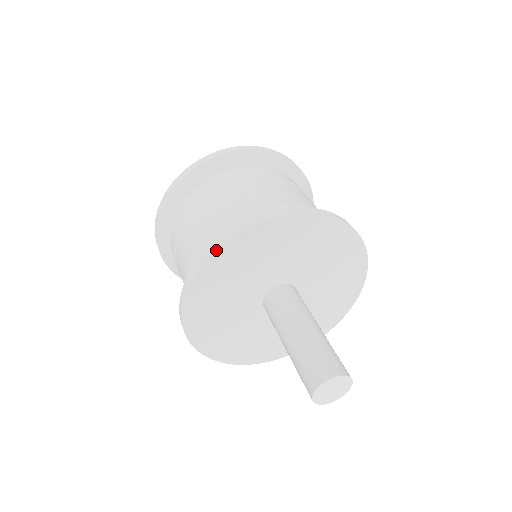
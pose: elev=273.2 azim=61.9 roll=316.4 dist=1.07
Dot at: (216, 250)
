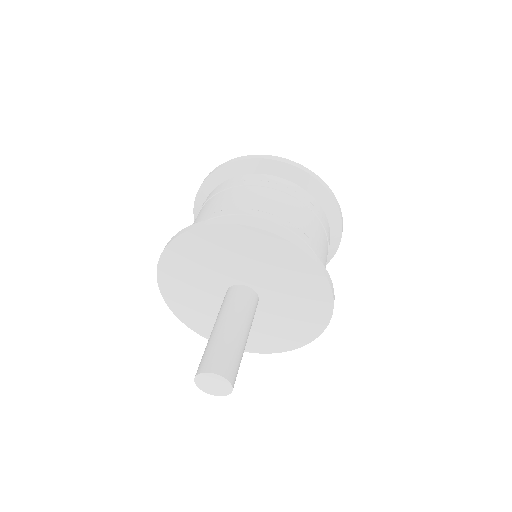
Dot at: (212, 224)
